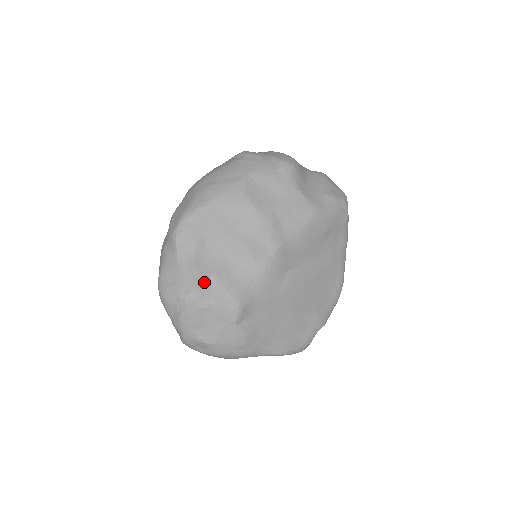
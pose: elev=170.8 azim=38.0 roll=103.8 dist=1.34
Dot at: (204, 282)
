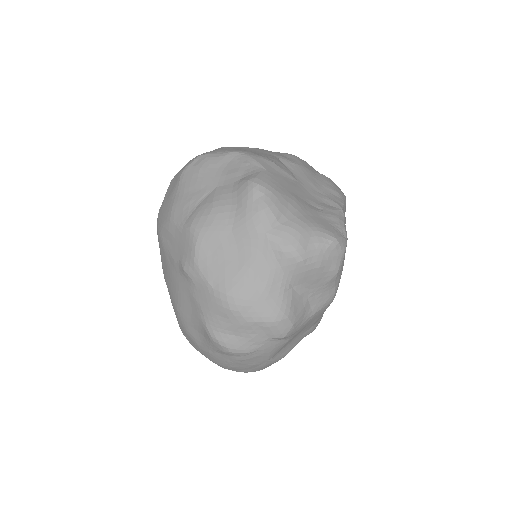
Dot at: occluded
